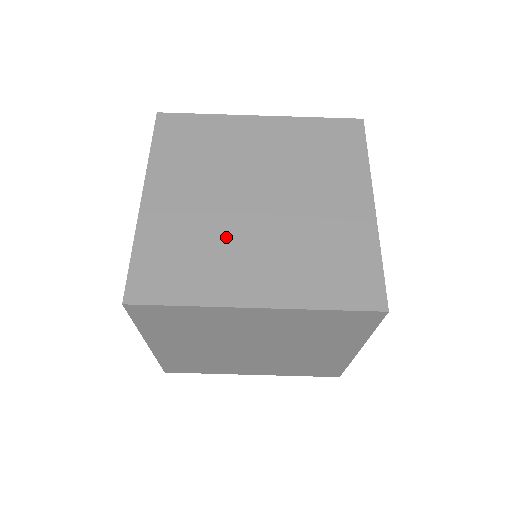
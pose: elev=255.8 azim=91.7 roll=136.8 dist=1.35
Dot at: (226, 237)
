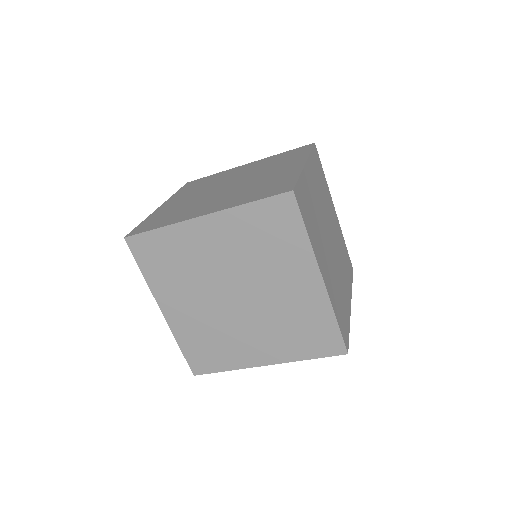
Dot at: (228, 328)
